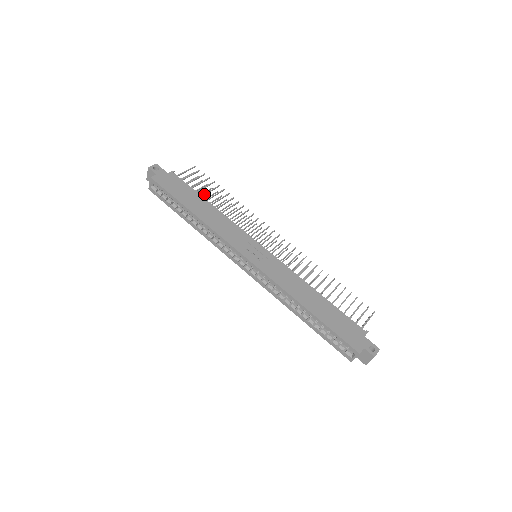
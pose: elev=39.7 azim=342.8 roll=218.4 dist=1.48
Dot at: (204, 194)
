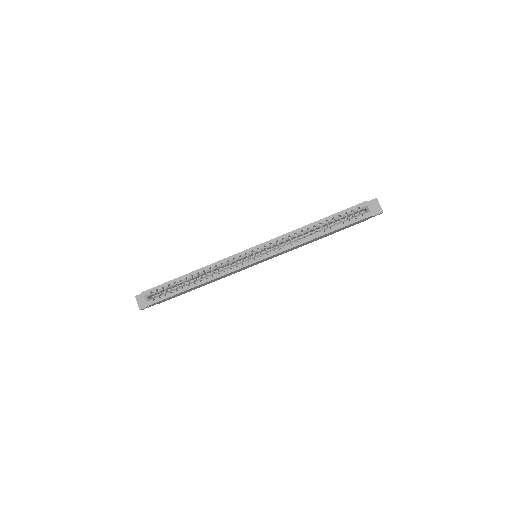
Dot at: occluded
